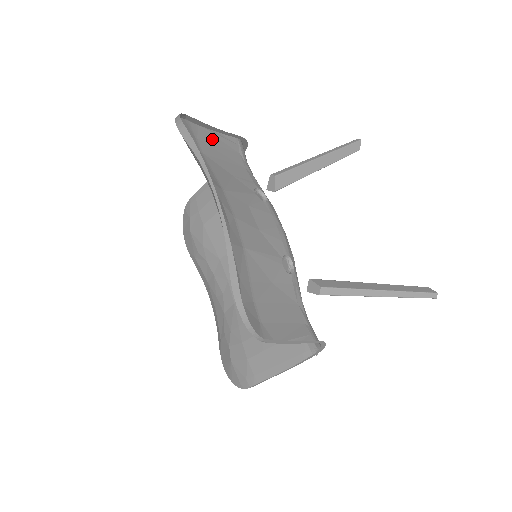
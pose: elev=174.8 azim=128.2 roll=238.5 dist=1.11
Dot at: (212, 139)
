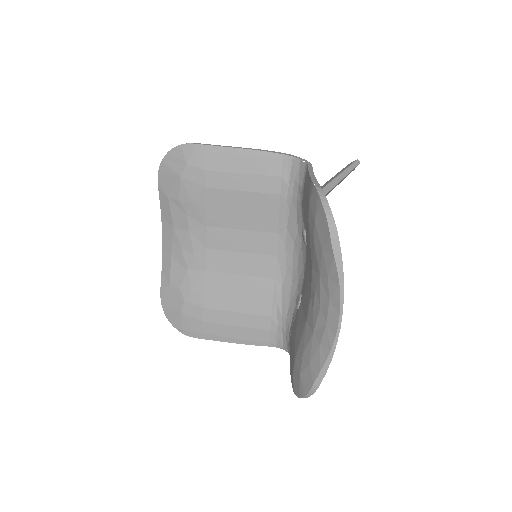
Dot at: (308, 188)
